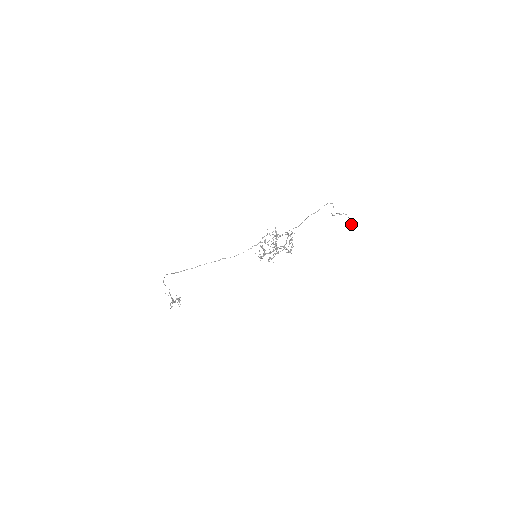
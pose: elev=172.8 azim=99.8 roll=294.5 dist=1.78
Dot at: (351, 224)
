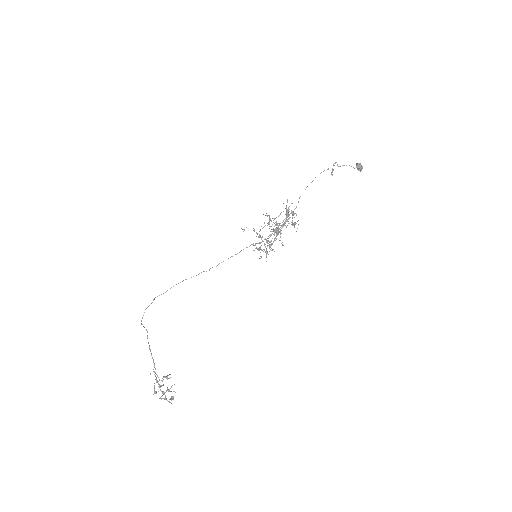
Dot at: occluded
